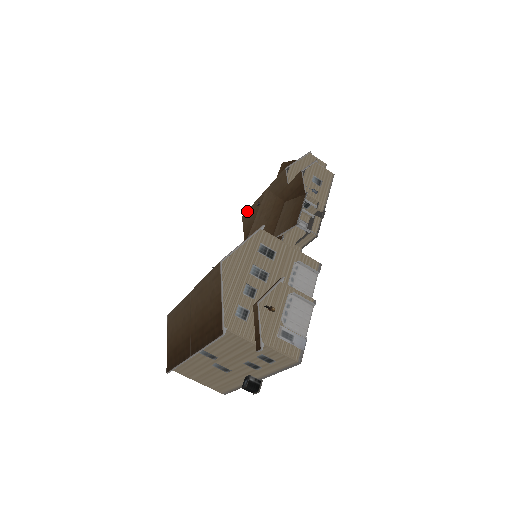
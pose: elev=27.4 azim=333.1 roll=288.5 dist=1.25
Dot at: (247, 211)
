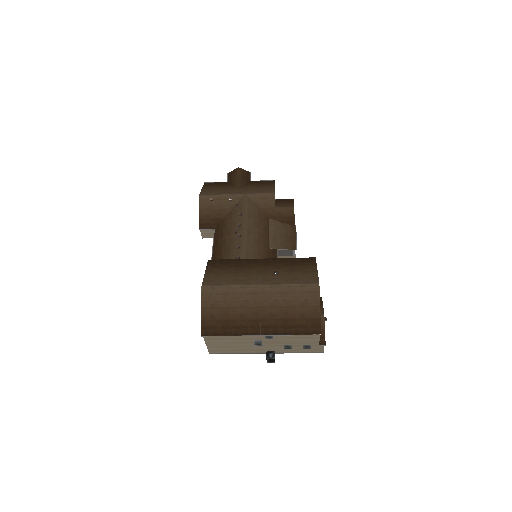
Dot at: (210, 195)
